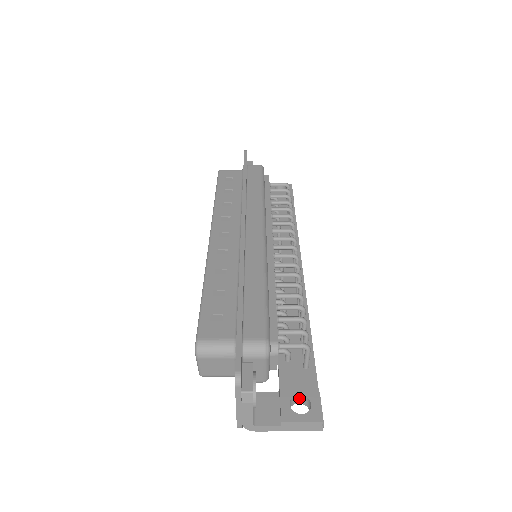
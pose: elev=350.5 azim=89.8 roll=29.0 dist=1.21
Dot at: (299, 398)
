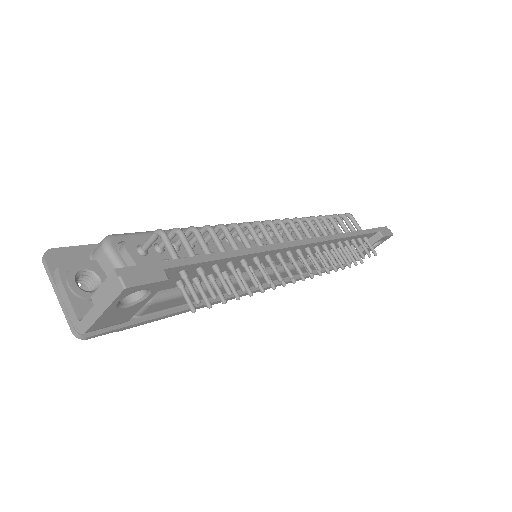
Dot at: occluded
